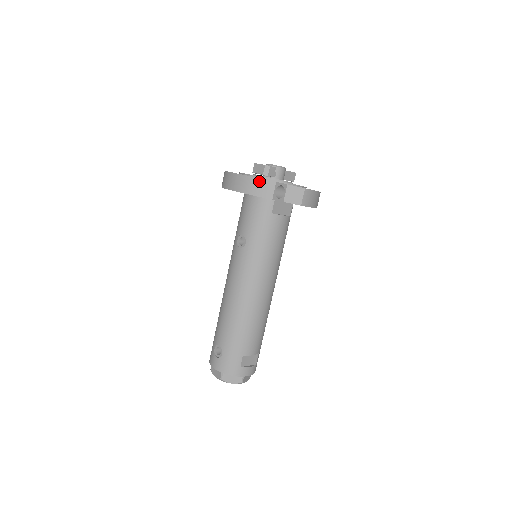
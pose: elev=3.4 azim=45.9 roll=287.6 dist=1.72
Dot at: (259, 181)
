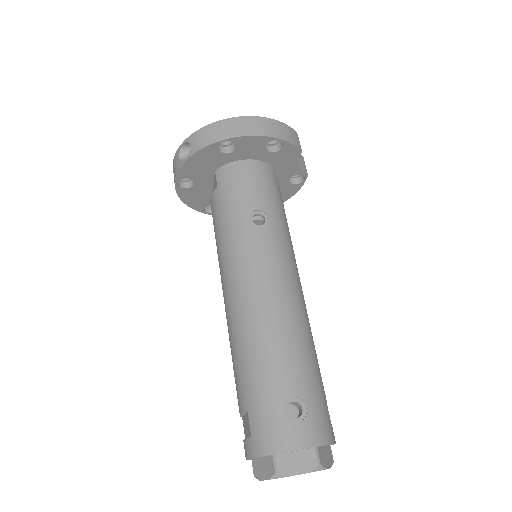
Dot at: (285, 126)
